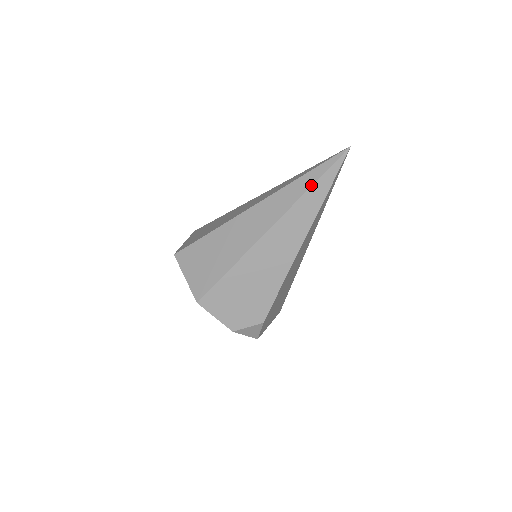
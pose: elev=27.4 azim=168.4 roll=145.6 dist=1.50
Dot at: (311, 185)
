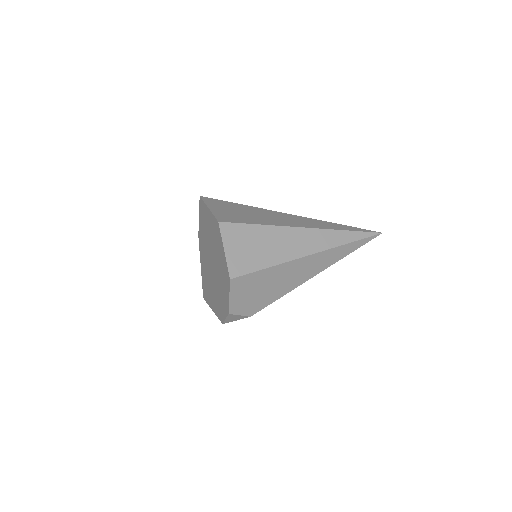
Dot at: (351, 242)
